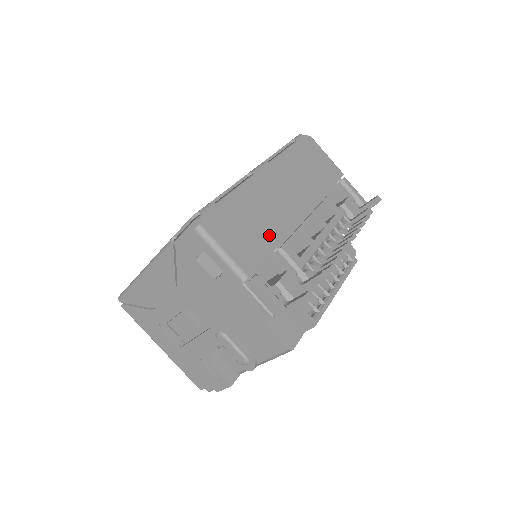
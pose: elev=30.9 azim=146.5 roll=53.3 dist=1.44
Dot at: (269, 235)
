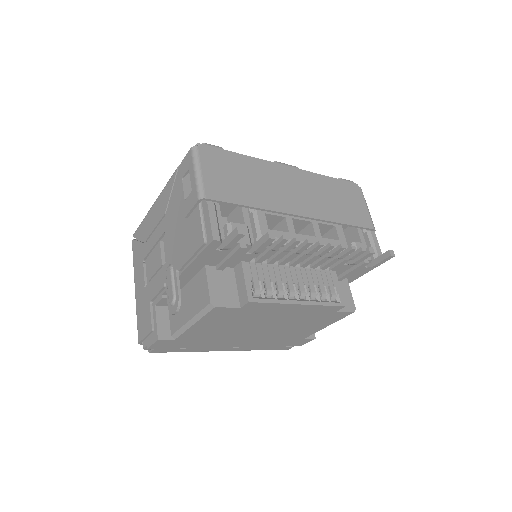
Dot at: (253, 196)
